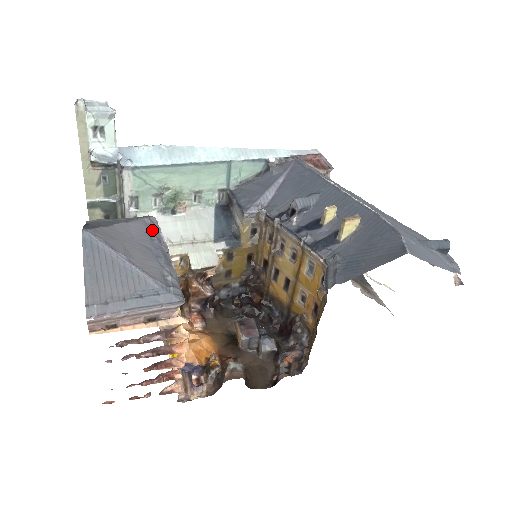
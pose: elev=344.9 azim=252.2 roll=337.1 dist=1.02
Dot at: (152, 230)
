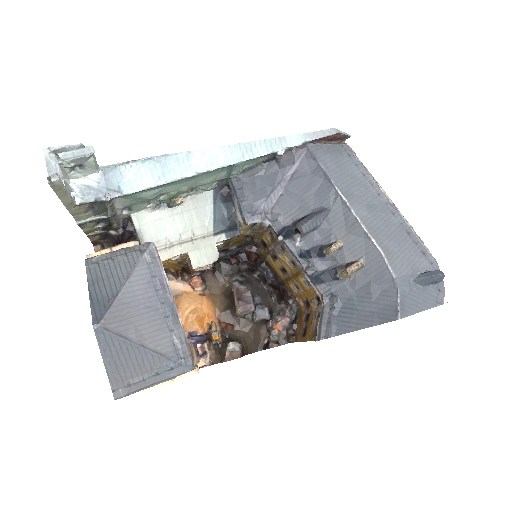
Dot at: (154, 272)
